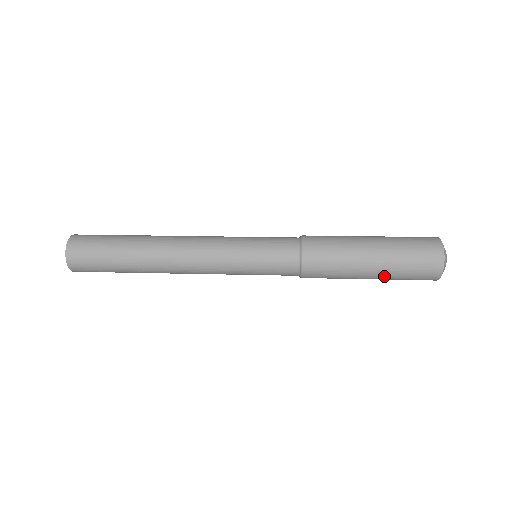
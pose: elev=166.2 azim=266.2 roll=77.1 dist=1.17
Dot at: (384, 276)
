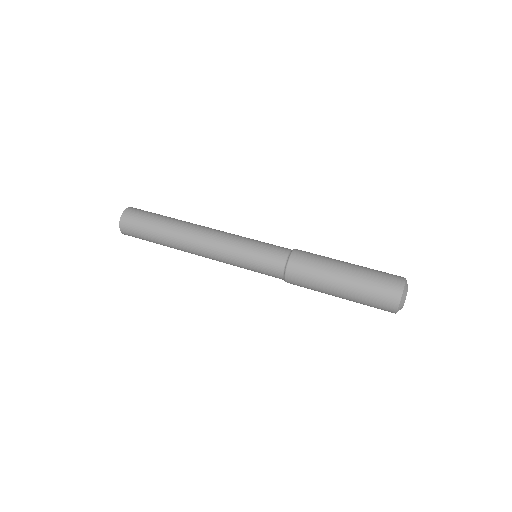
Dot at: (350, 300)
